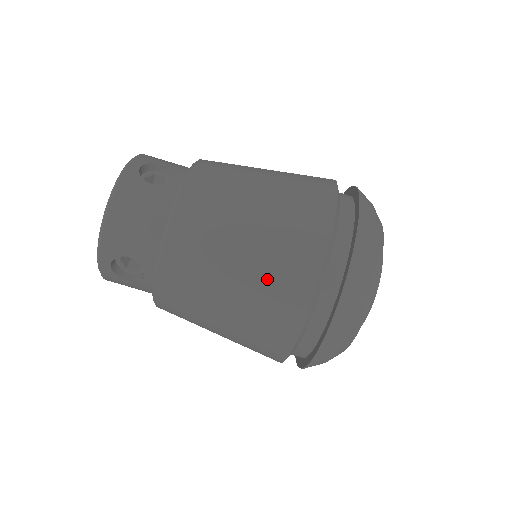
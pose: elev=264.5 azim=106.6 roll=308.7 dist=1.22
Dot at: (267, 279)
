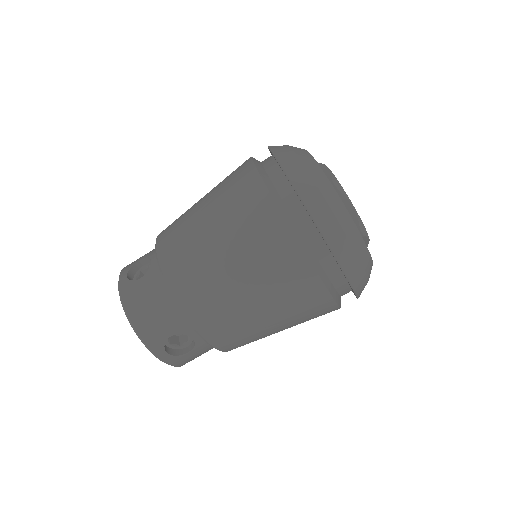
Dot at: (259, 261)
